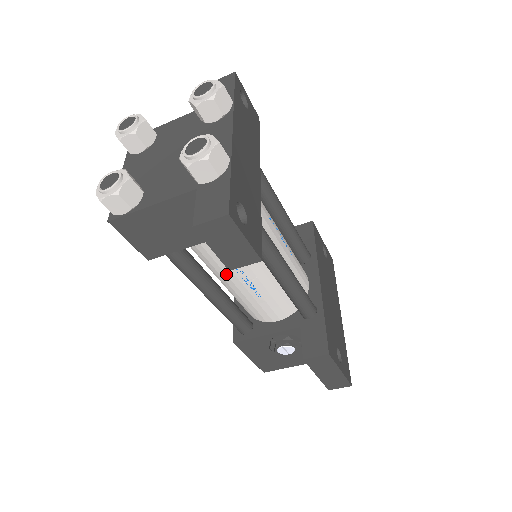
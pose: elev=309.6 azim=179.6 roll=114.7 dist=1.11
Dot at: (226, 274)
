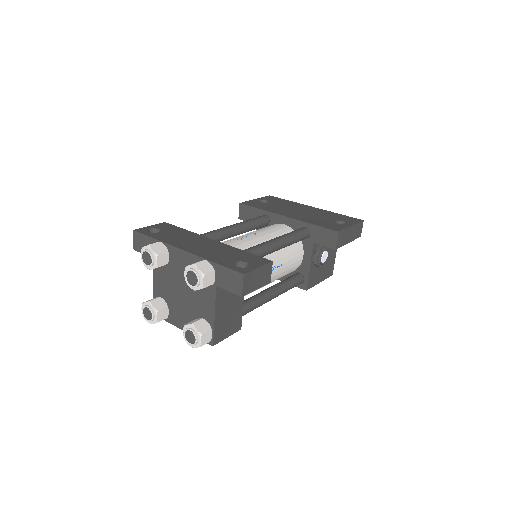
Dot at: occluded
